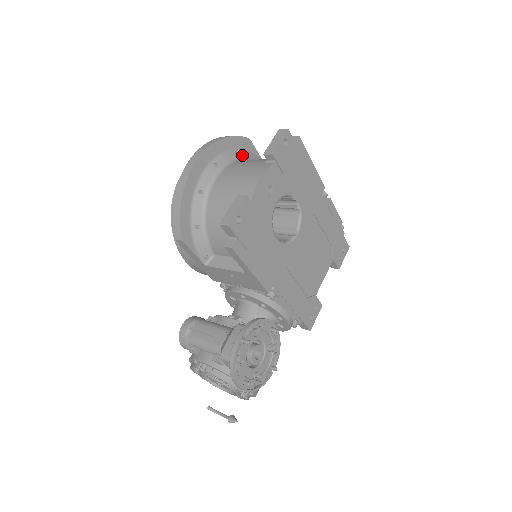
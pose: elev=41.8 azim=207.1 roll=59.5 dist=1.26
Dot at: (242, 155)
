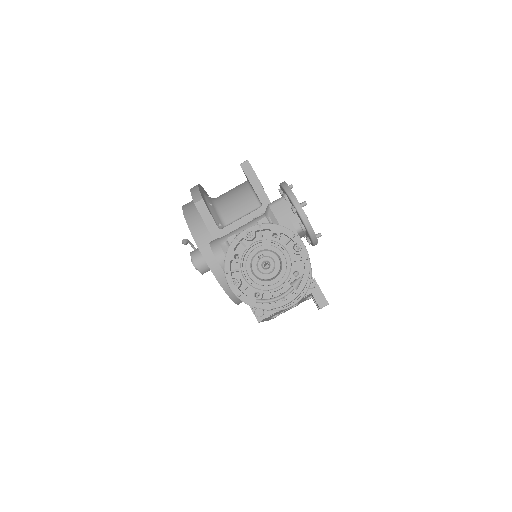
Dot at: occluded
